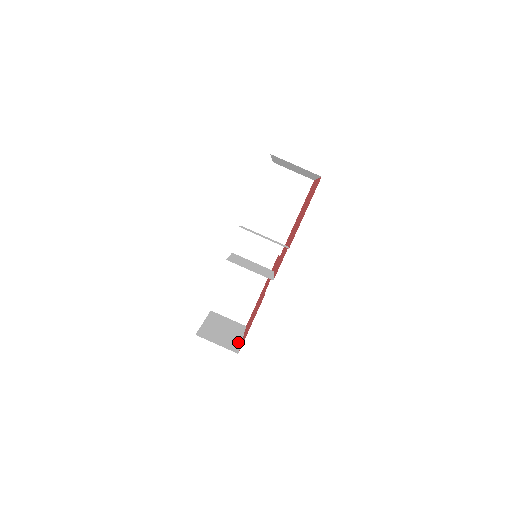
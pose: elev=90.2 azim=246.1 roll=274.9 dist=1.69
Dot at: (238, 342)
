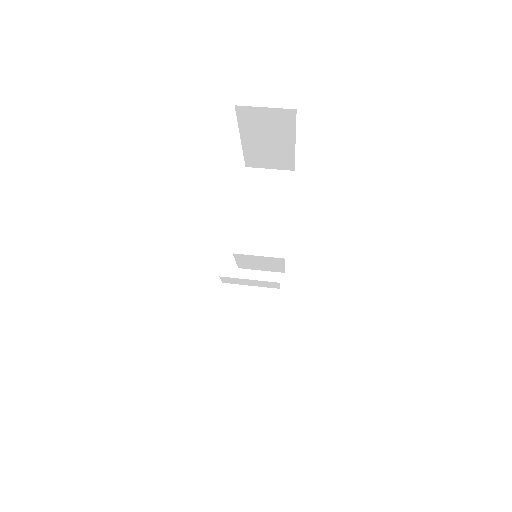
Dot at: occluded
